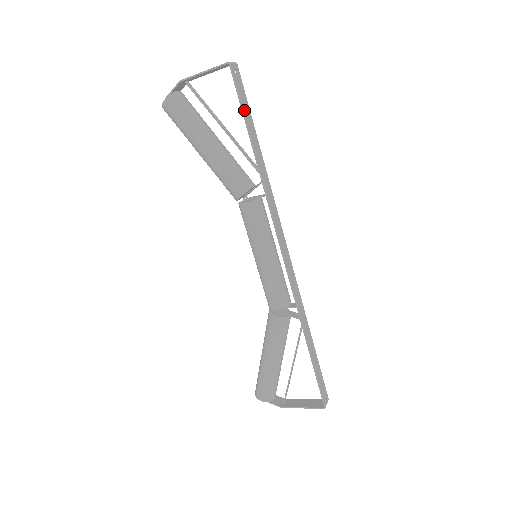
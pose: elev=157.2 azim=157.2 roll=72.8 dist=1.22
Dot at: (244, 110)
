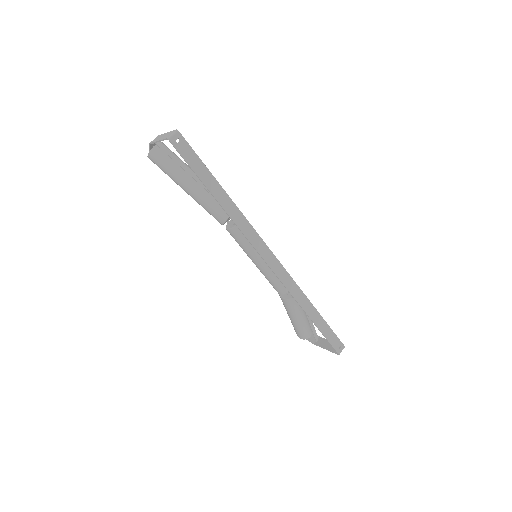
Dot at: (195, 170)
